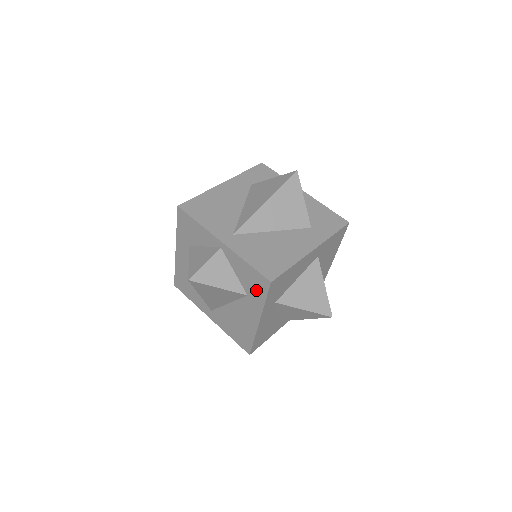
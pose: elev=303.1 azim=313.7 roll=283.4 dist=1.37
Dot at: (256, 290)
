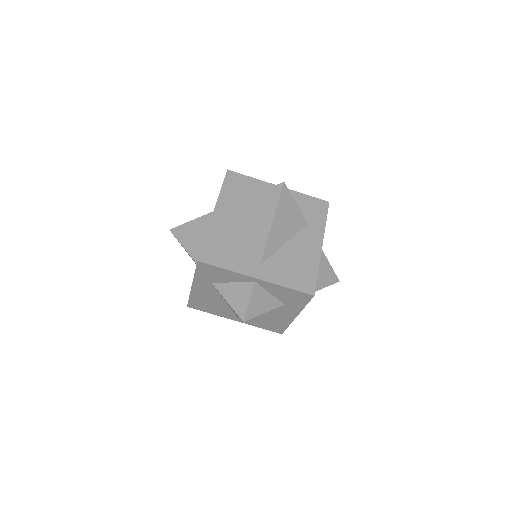
Dot at: occluded
